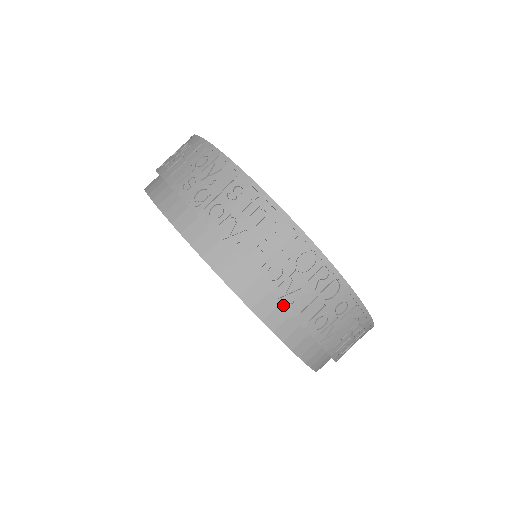
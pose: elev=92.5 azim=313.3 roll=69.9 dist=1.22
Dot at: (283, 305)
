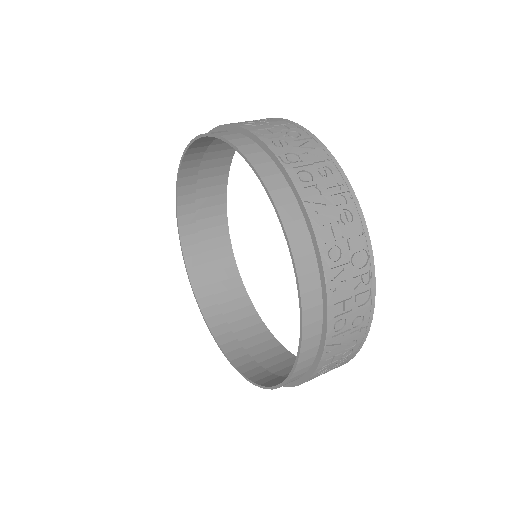
Dot at: (327, 288)
